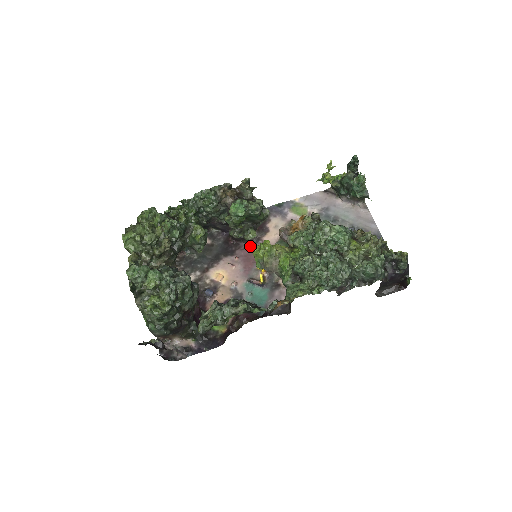
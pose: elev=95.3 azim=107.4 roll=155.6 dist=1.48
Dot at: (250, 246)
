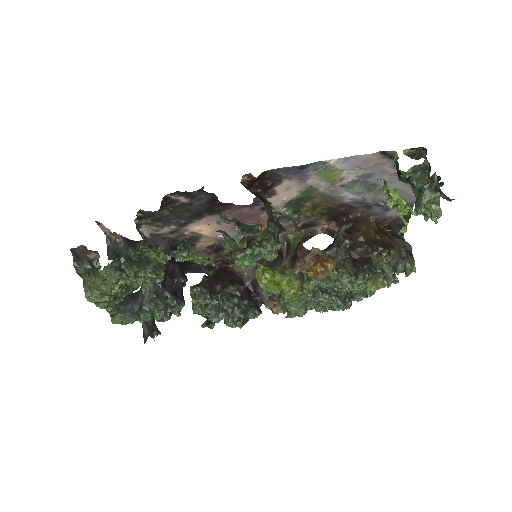
Dot at: (245, 207)
